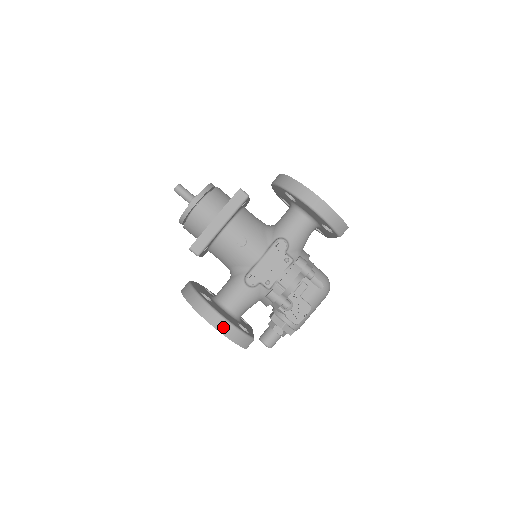
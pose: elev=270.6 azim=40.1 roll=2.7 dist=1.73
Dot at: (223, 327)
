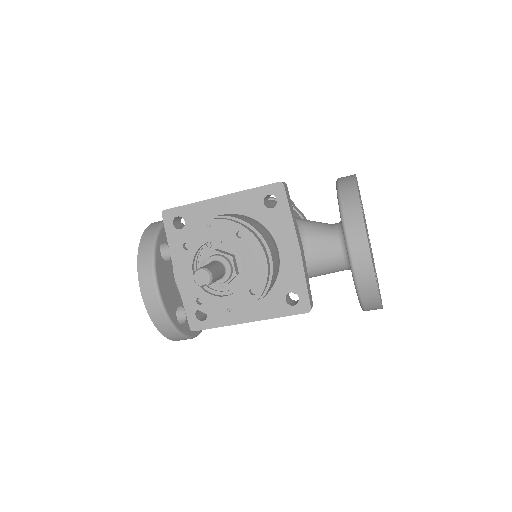
Dot at: occluded
